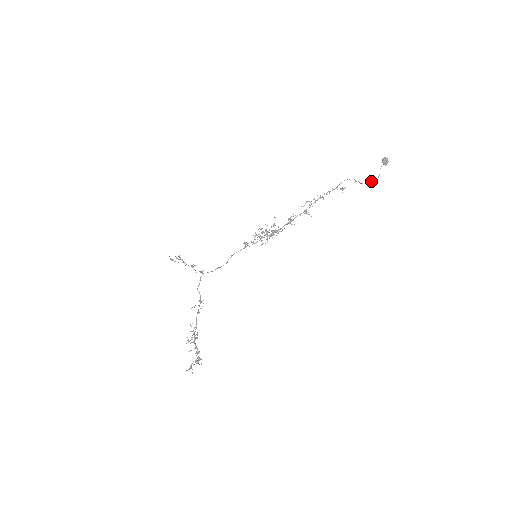
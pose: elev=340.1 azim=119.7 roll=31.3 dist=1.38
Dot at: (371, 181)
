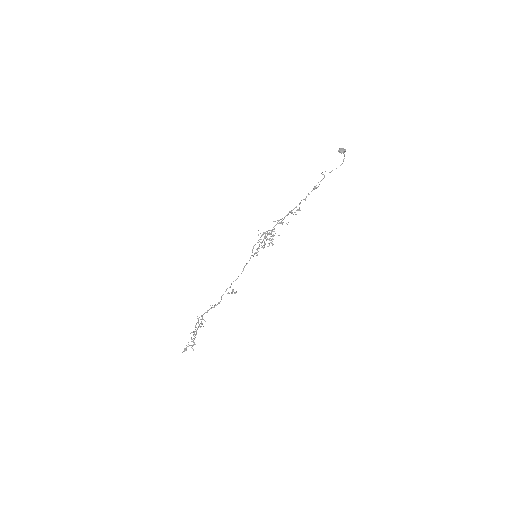
Dot at: occluded
